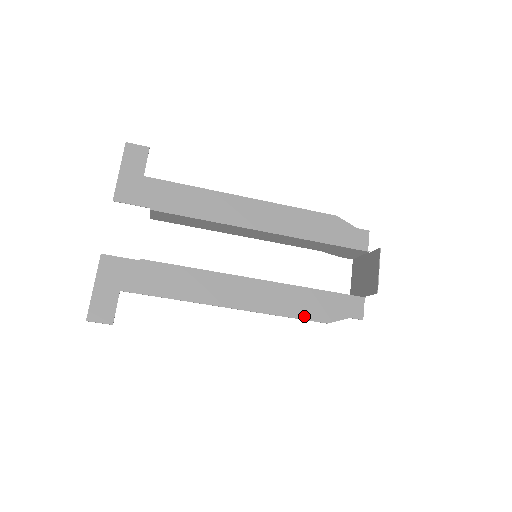
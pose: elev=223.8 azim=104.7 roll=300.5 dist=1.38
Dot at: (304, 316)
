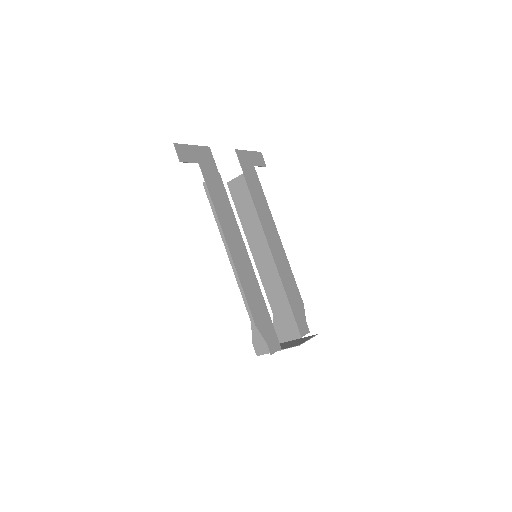
Dot at: (250, 304)
